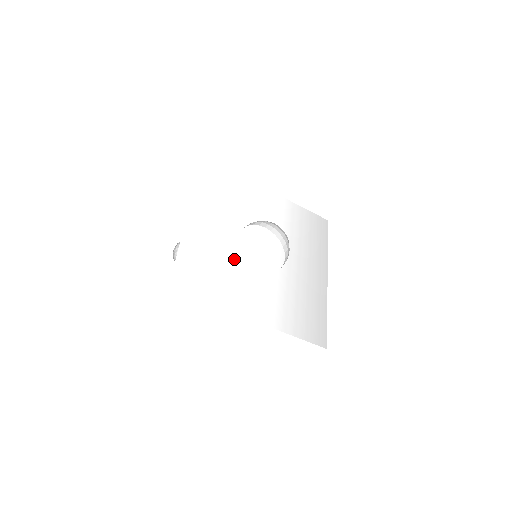
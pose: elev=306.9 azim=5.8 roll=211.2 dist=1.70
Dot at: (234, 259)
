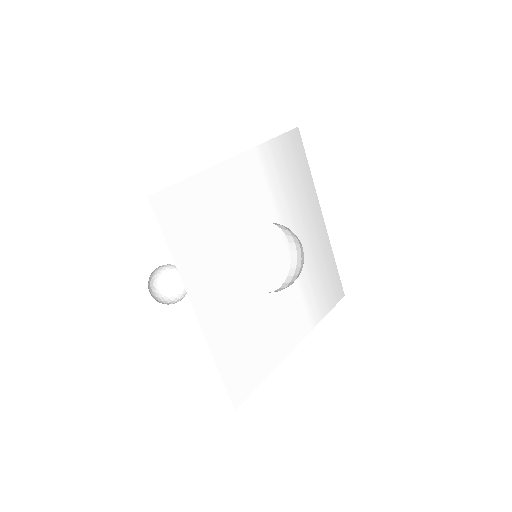
Dot at: (257, 306)
